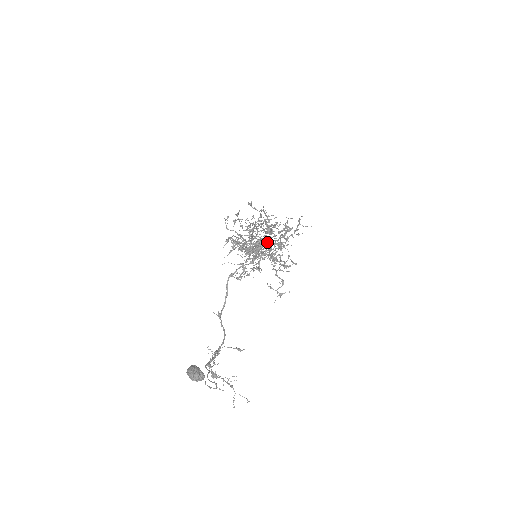
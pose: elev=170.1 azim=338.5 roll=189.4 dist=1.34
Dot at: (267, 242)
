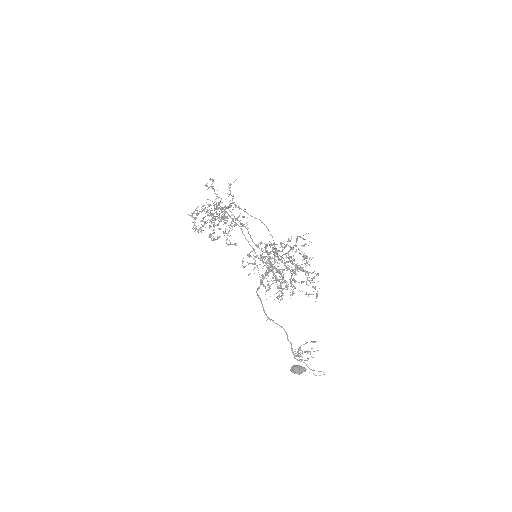
Dot at: (295, 272)
